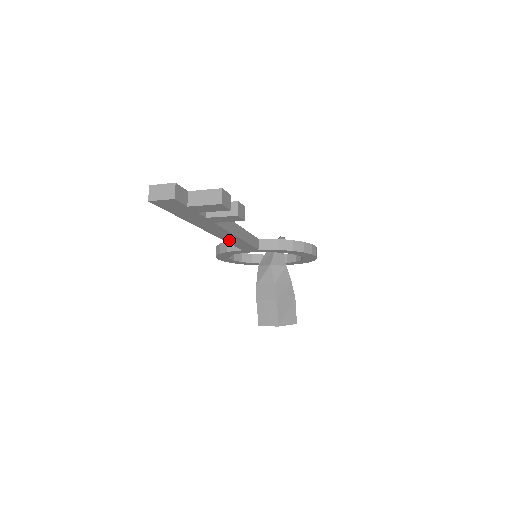
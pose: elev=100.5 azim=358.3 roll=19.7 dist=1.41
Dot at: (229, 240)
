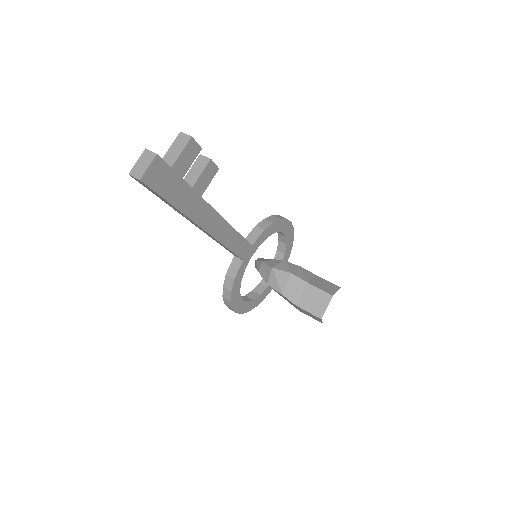
Dot at: (225, 240)
